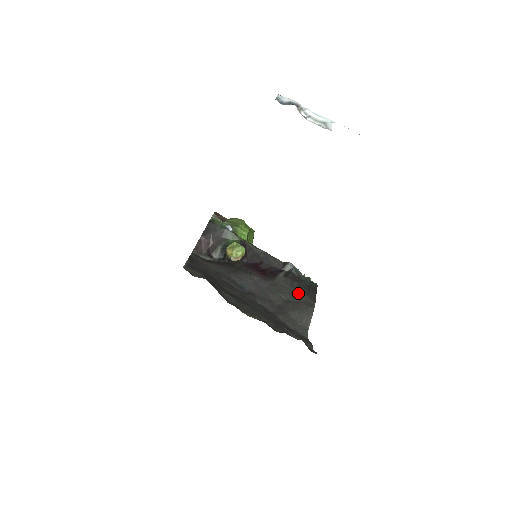
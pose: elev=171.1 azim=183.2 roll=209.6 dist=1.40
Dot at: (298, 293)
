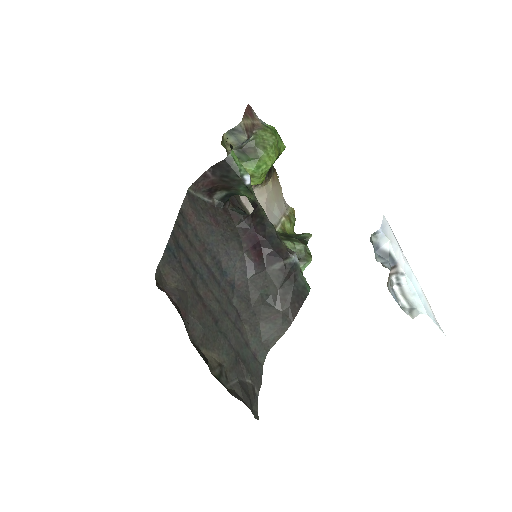
Dot at: (283, 299)
